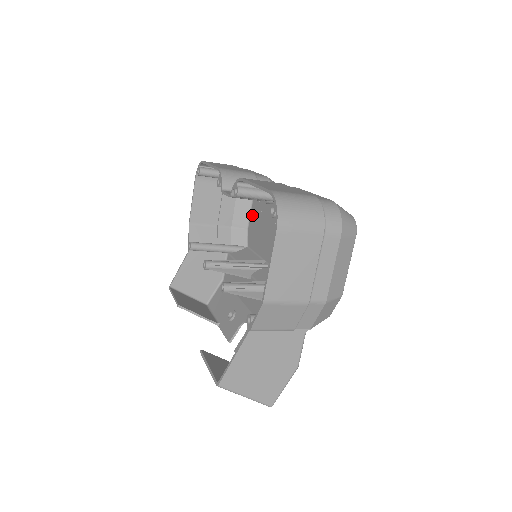
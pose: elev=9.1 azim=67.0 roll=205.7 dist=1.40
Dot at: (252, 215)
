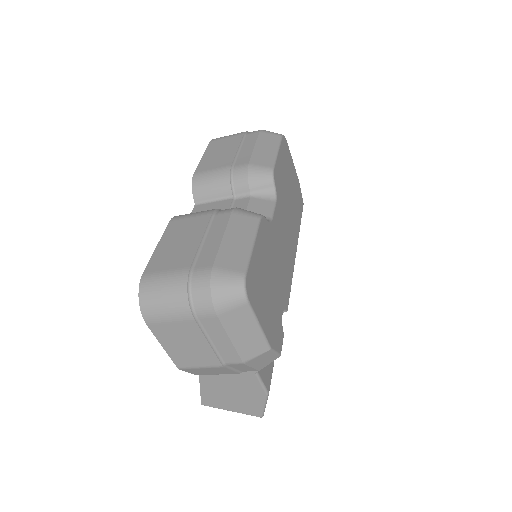
Dot at: occluded
